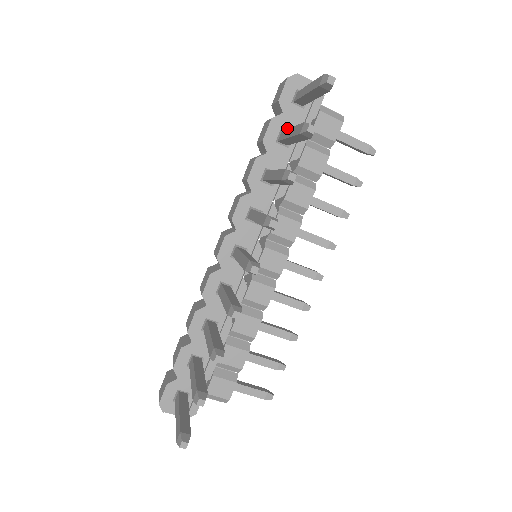
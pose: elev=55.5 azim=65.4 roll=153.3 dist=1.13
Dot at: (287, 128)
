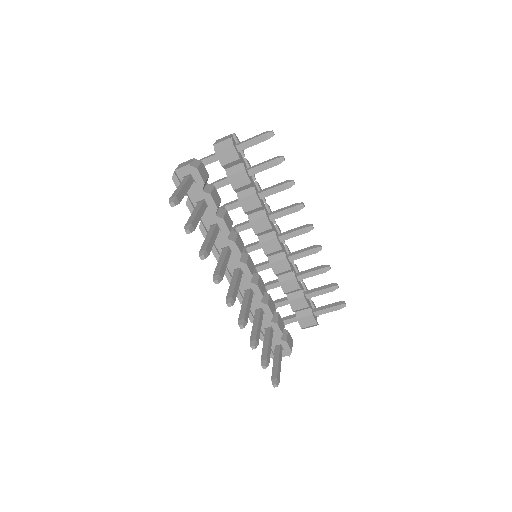
Dot at: (198, 199)
